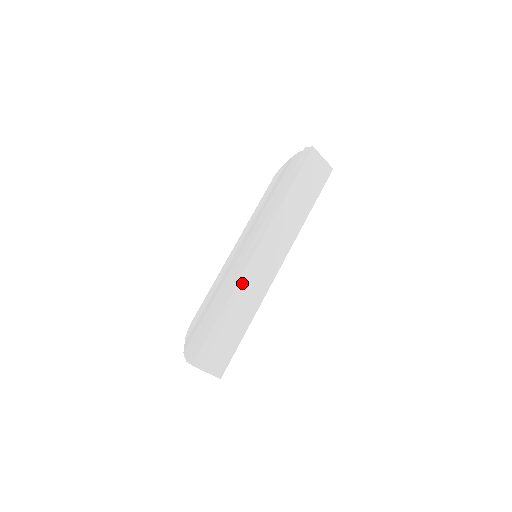
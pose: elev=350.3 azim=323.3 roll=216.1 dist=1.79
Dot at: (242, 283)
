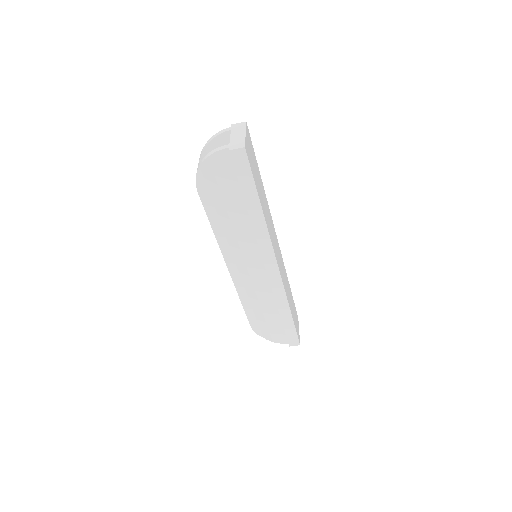
Dot at: (270, 214)
